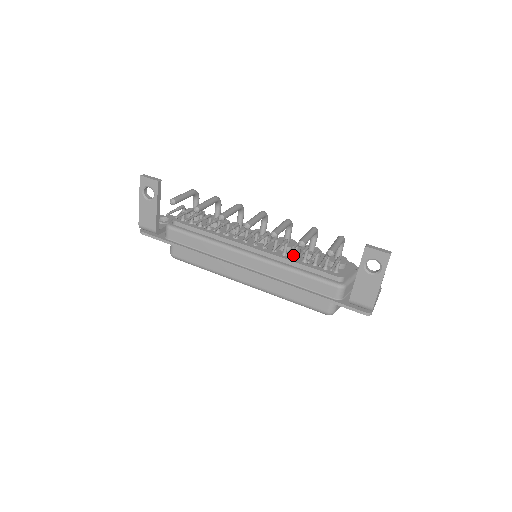
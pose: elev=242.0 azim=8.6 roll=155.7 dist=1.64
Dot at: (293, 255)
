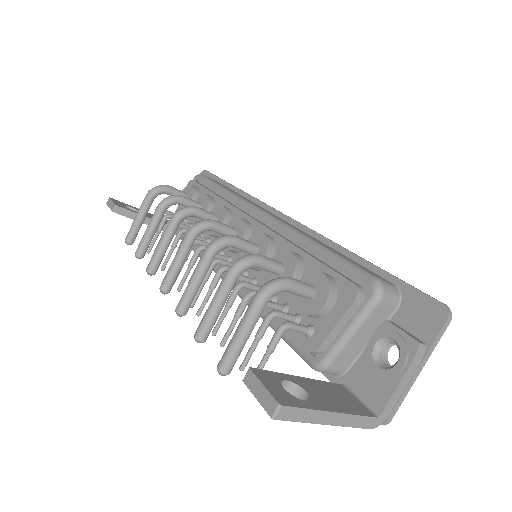
Dot at: occluded
